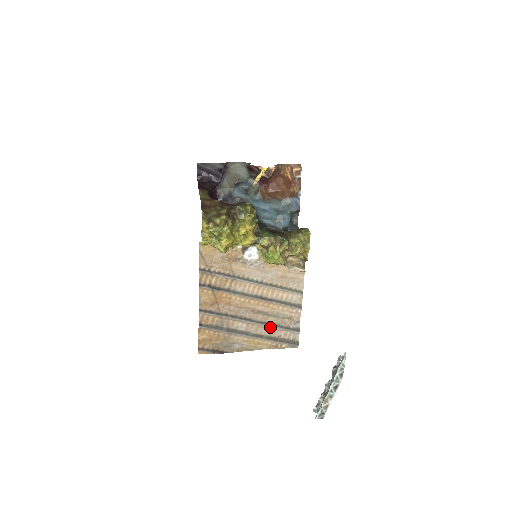
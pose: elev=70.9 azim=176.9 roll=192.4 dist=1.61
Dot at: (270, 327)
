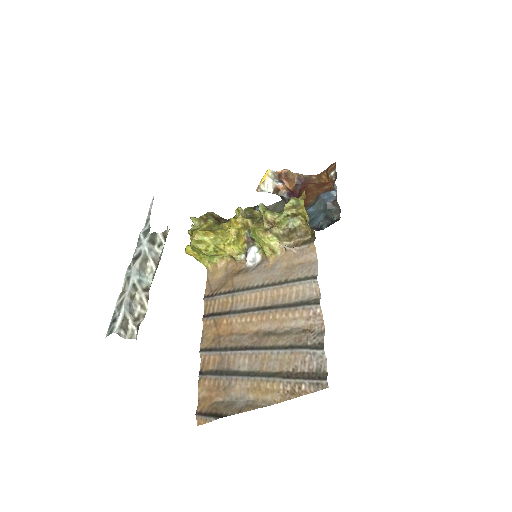
Dot at: (279, 354)
